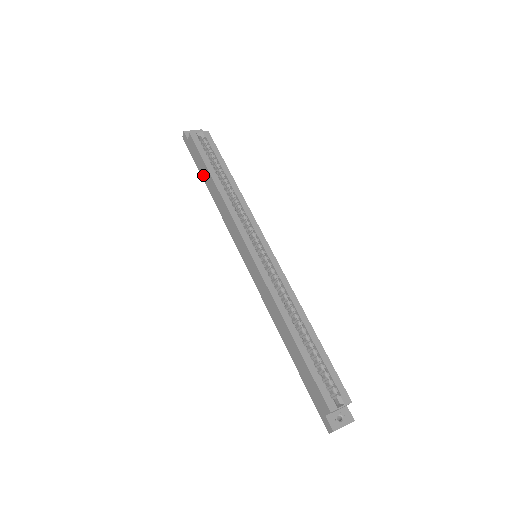
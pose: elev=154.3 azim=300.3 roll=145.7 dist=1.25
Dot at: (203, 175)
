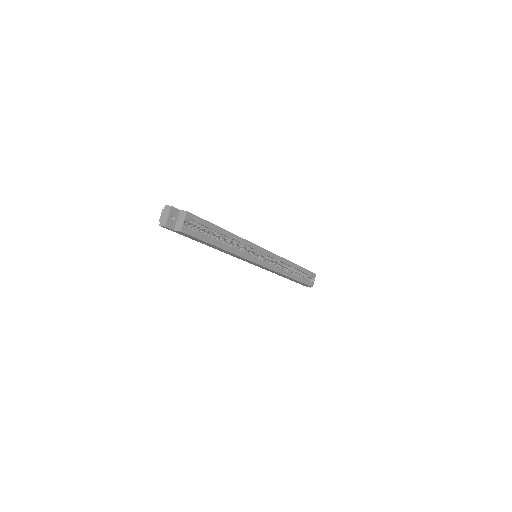
Dot at: (200, 242)
